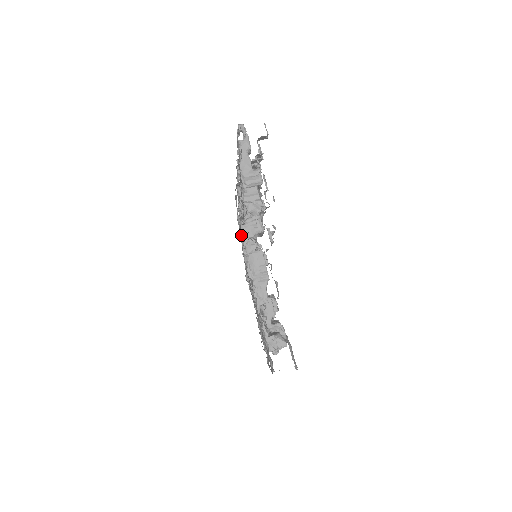
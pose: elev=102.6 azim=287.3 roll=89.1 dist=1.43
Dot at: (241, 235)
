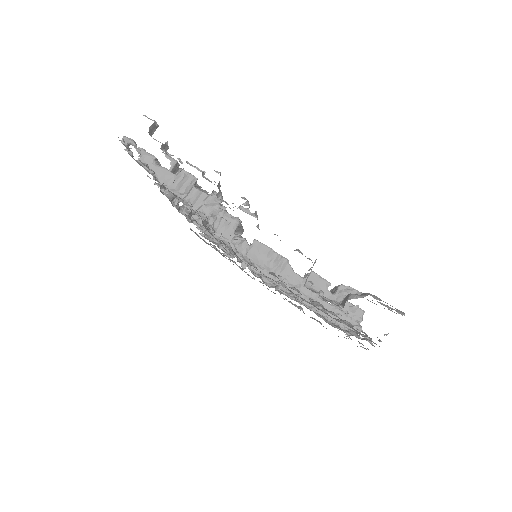
Dot at: occluded
